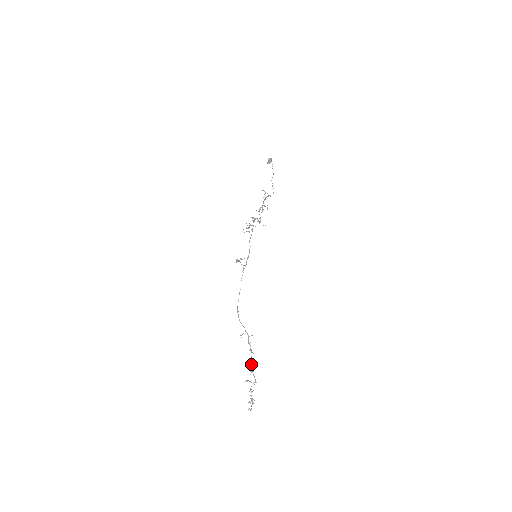
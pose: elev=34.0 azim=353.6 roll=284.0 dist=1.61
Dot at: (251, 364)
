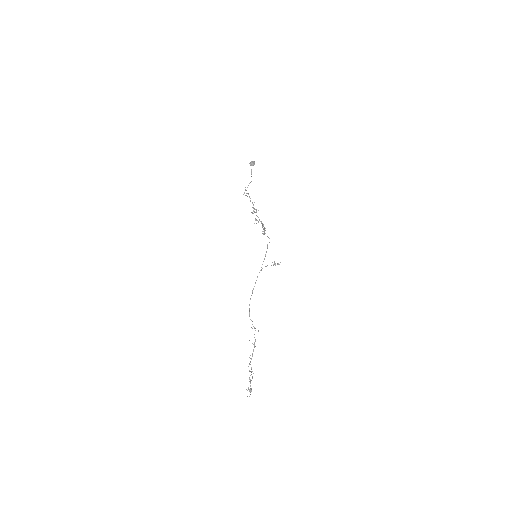
Dot at: occluded
